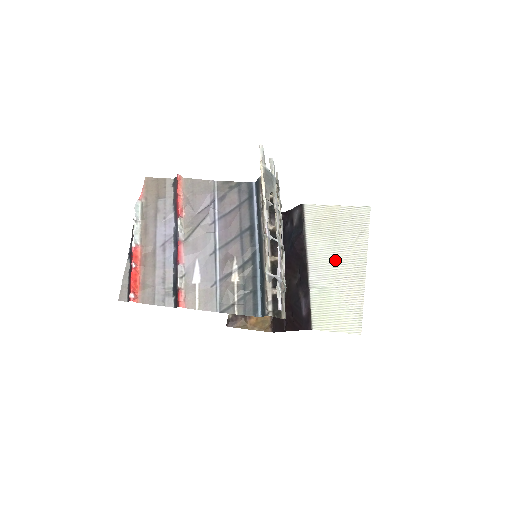
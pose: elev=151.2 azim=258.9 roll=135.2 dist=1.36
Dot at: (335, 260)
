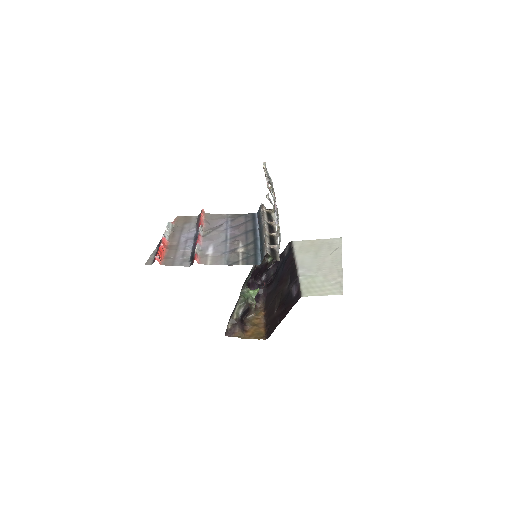
Dot at: (318, 262)
